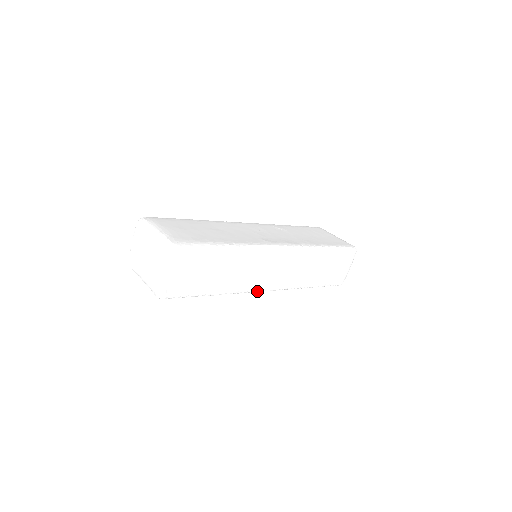
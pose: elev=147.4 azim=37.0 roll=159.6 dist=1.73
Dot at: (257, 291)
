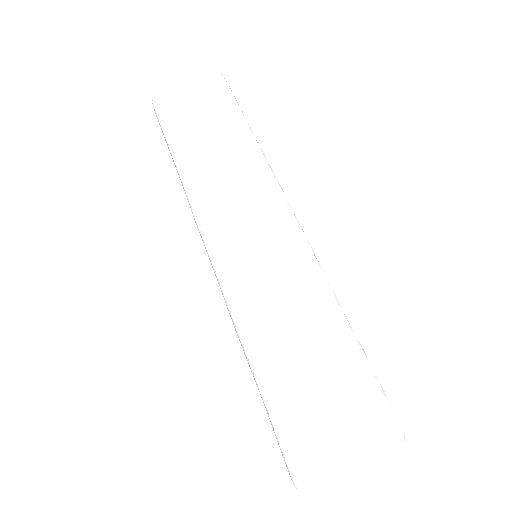
Dot at: (201, 224)
